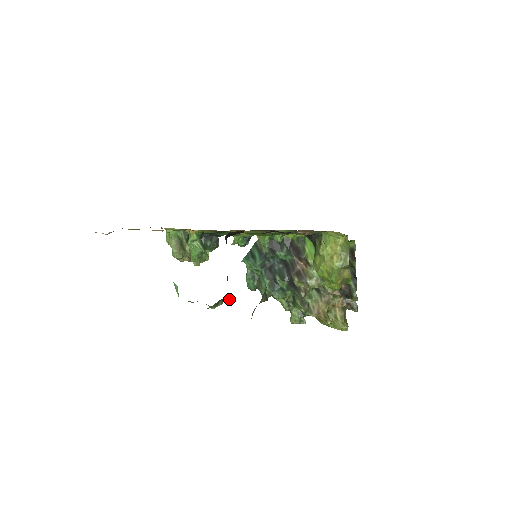
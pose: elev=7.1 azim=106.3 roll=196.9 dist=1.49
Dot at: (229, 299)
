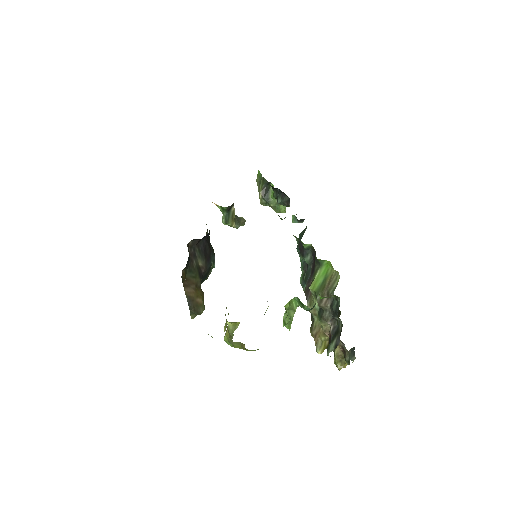
Dot at: occluded
